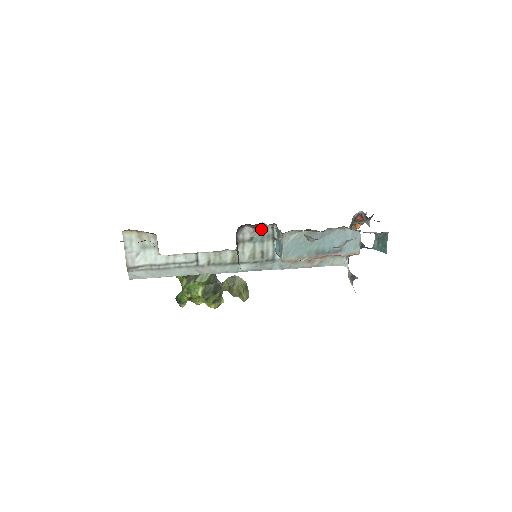
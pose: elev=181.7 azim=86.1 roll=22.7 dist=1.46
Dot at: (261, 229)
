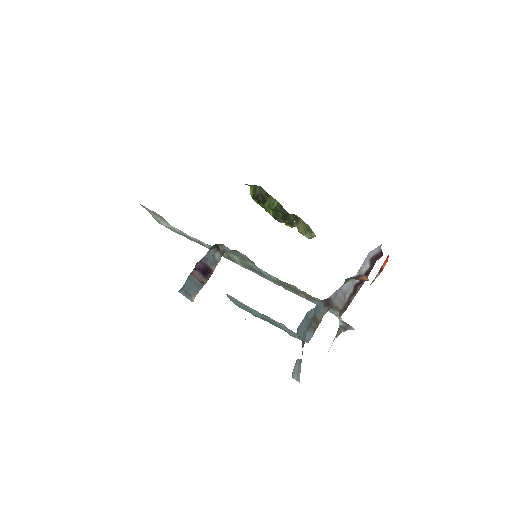
Dot at: (238, 252)
